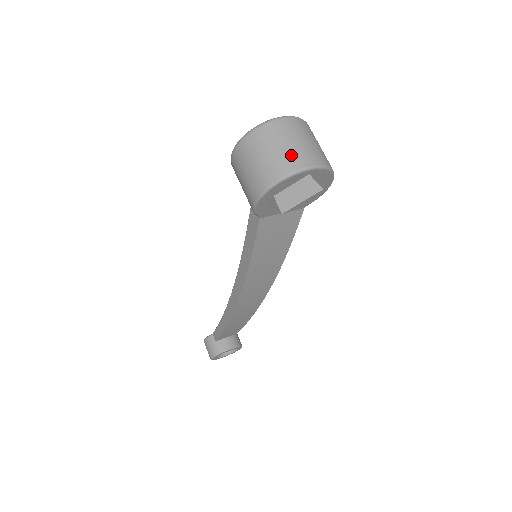
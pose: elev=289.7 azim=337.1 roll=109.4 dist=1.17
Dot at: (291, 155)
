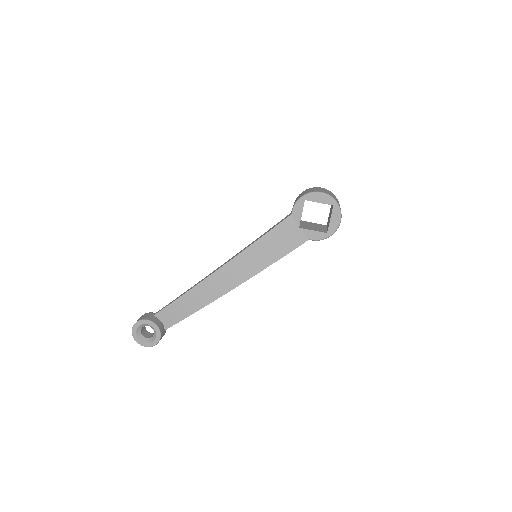
Dot at: (332, 195)
